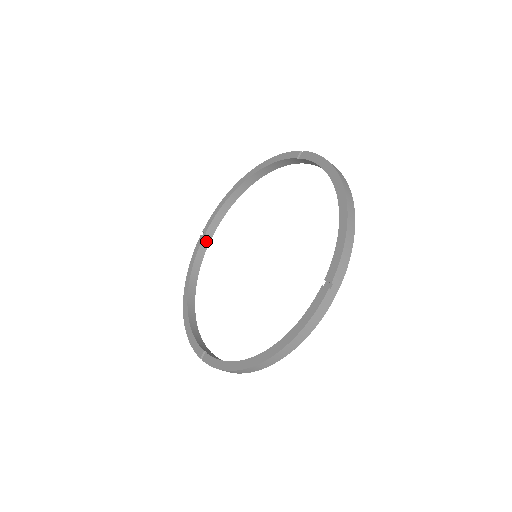
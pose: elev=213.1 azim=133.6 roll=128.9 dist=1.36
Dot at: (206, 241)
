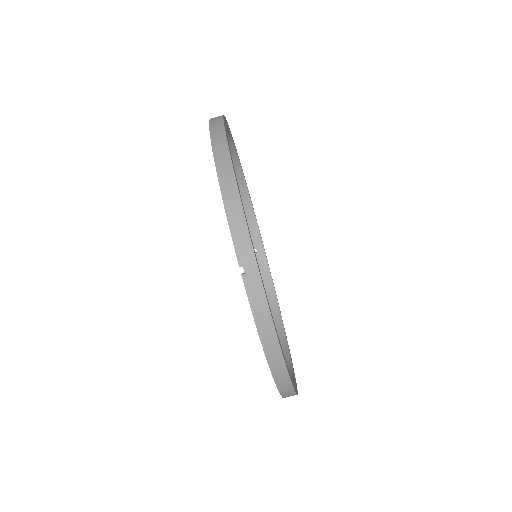
Dot at: occluded
